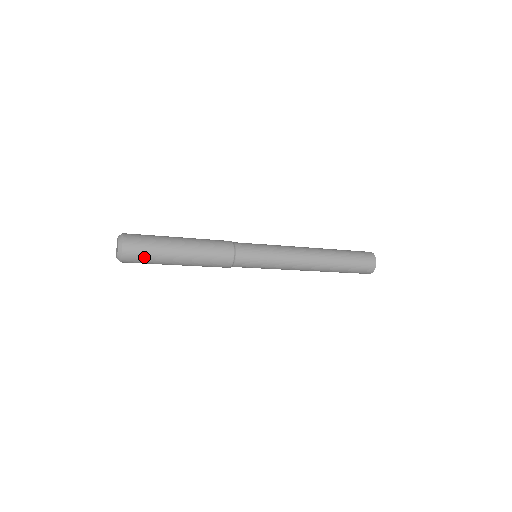
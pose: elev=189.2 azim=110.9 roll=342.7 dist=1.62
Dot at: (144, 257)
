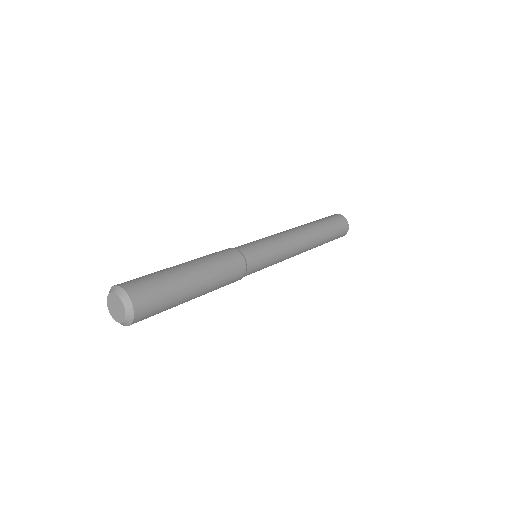
Dot at: (155, 314)
